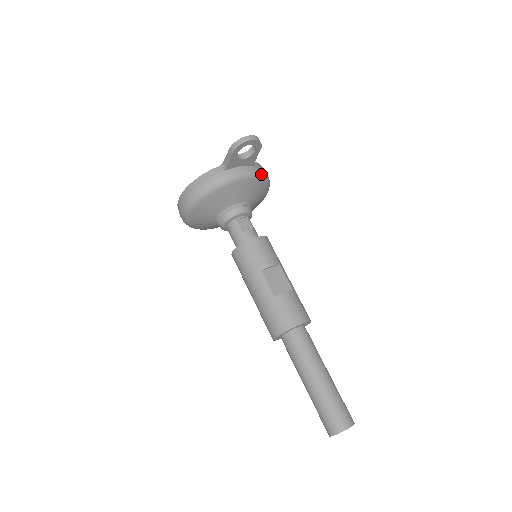
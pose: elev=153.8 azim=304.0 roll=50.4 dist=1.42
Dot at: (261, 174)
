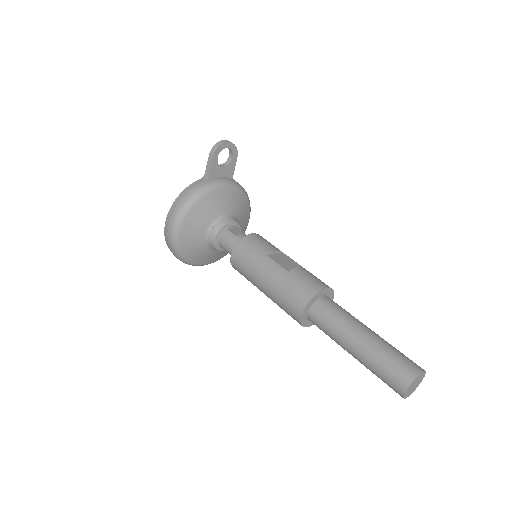
Dot at: (241, 187)
